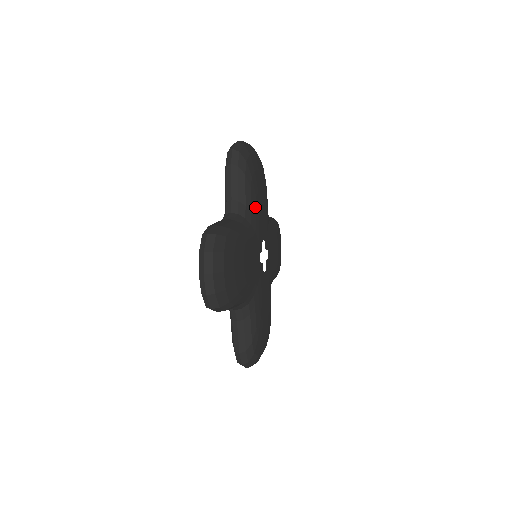
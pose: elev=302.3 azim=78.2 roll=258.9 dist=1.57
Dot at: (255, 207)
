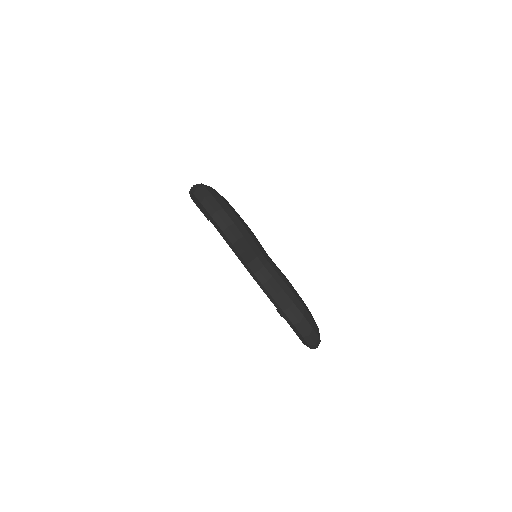
Dot at: occluded
